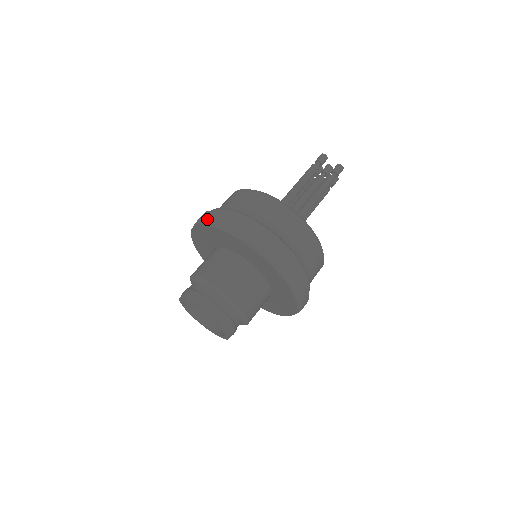
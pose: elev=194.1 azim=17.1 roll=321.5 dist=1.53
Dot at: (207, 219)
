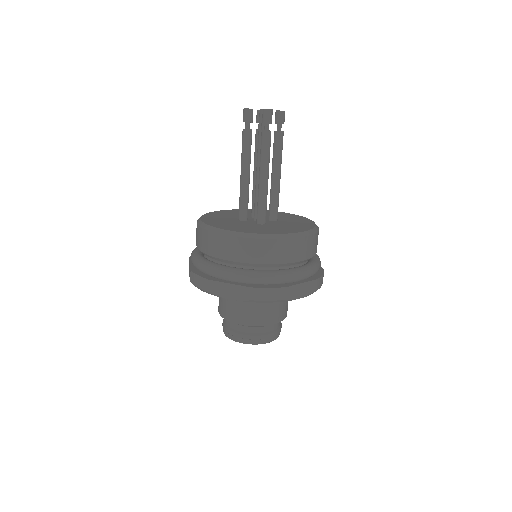
Dot at: (271, 300)
